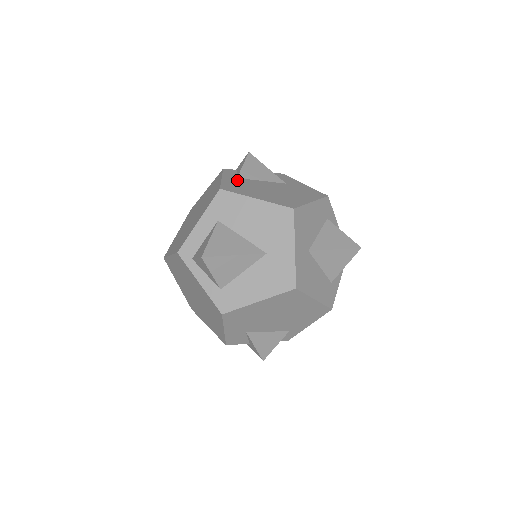
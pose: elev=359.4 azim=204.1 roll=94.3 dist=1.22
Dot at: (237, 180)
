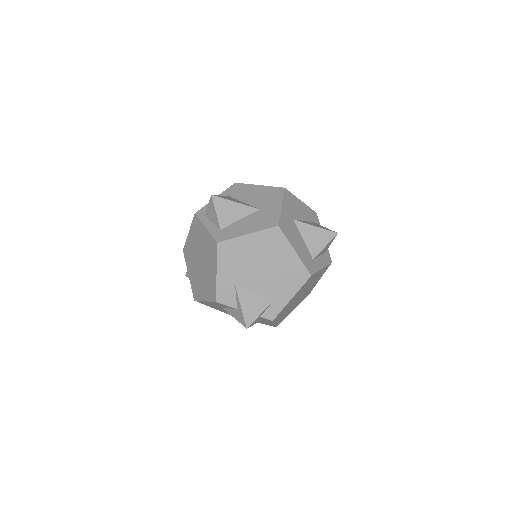
Dot at: occluded
